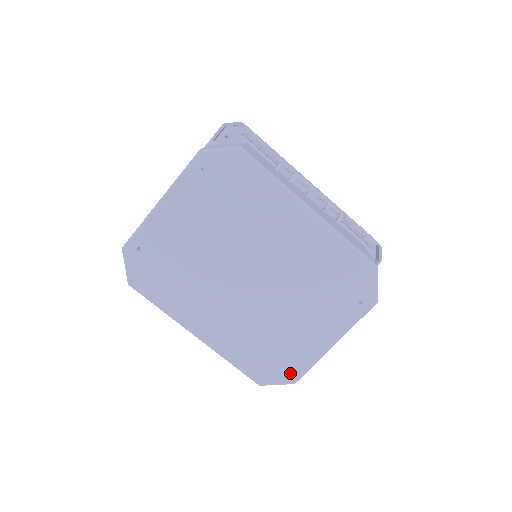
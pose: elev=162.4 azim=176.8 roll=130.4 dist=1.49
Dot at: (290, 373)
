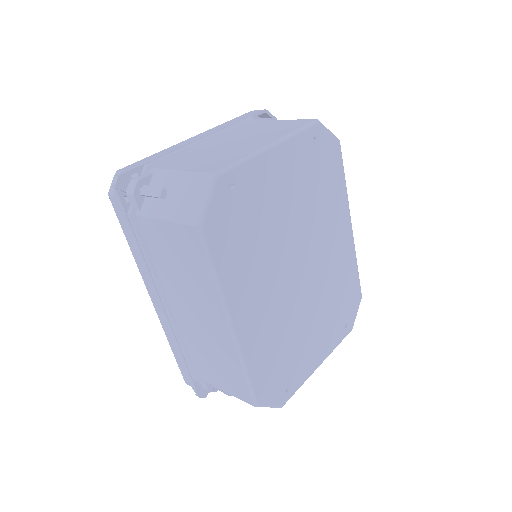
Dot at: (284, 393)
